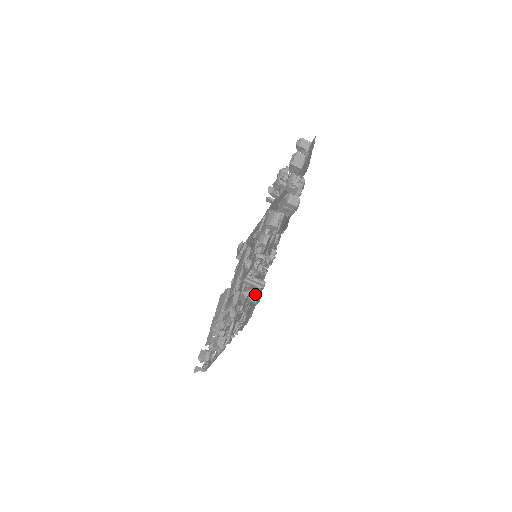
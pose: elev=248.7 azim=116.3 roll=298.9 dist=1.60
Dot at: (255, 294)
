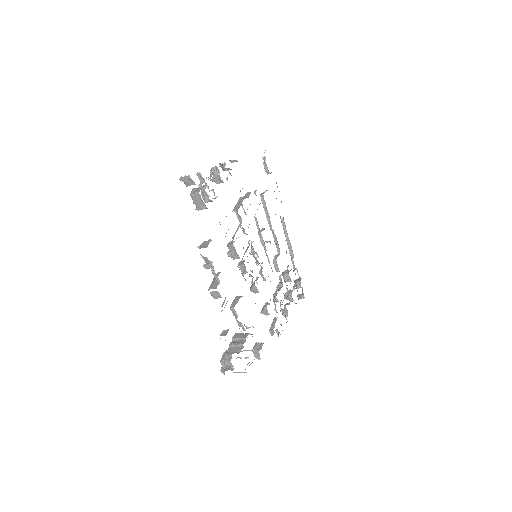
Dot at: occluded
